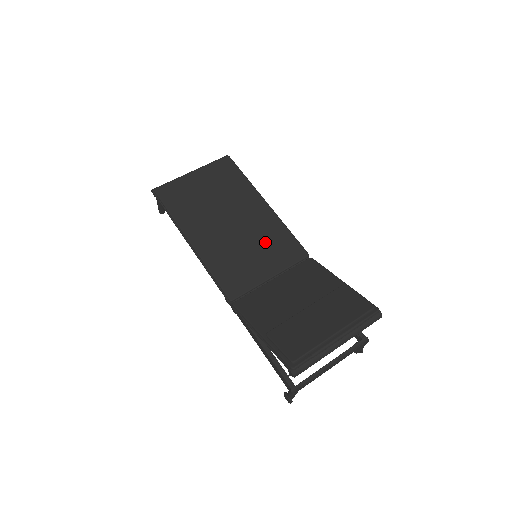
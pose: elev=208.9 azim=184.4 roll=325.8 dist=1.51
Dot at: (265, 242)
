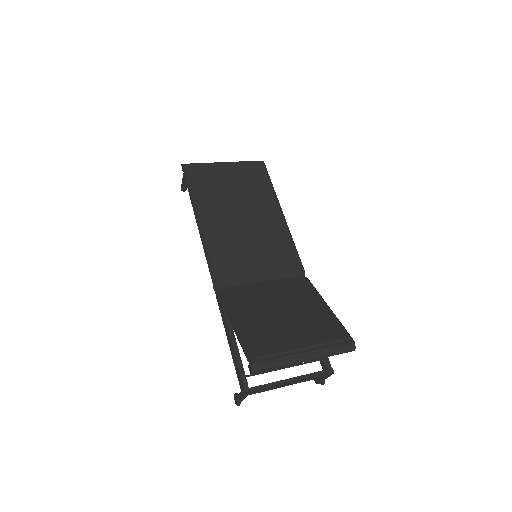
Dot at: (269, 247)
